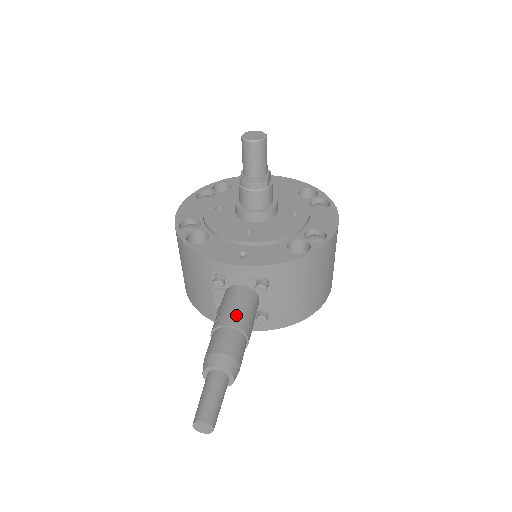
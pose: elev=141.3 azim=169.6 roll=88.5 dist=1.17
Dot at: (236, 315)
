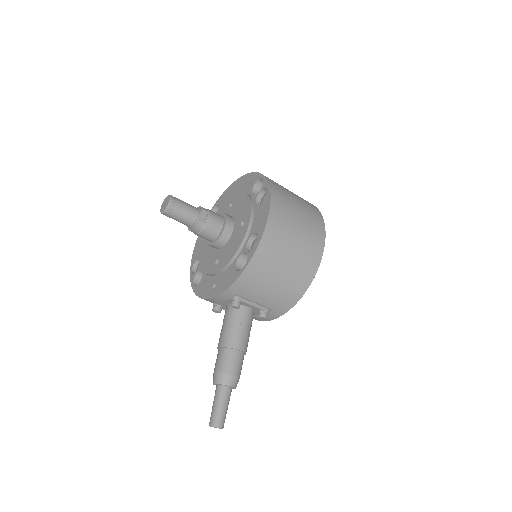
Dot at: (224, 336)
